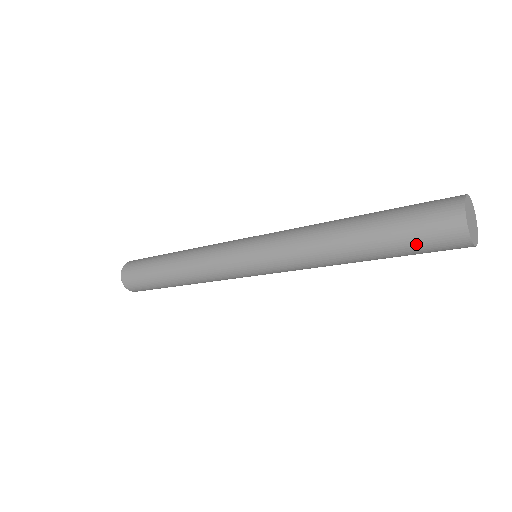
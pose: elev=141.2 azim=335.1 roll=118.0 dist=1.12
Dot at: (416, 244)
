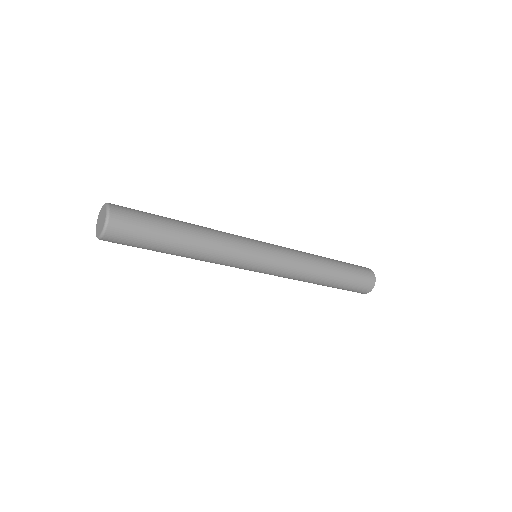
Dot at: (357, 276)
